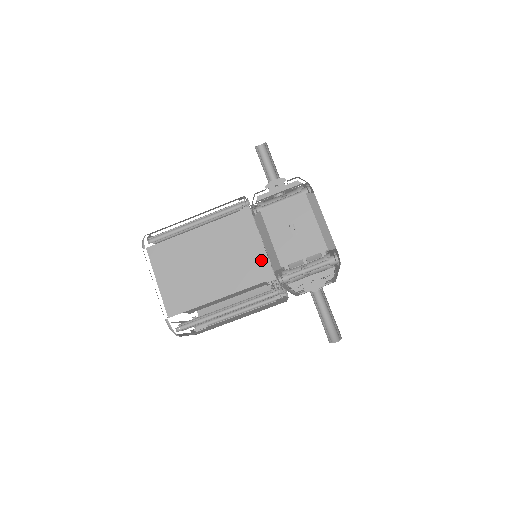
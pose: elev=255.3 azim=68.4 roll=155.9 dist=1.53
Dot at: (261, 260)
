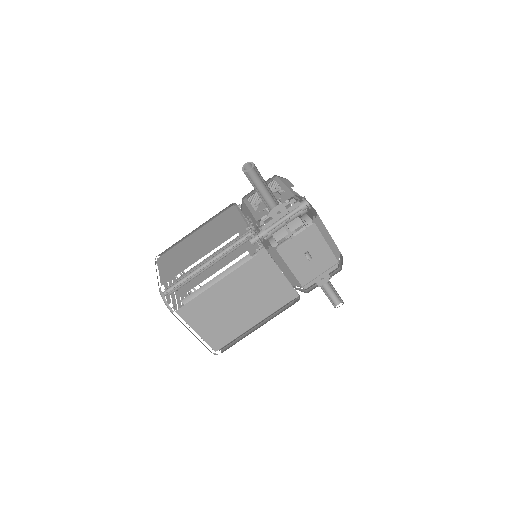
Dot at: (284, 287)
